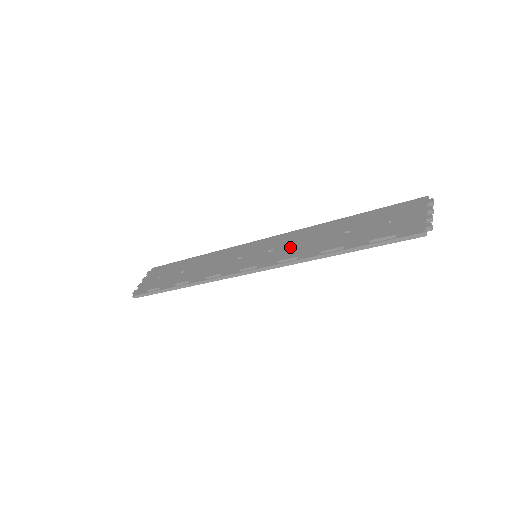
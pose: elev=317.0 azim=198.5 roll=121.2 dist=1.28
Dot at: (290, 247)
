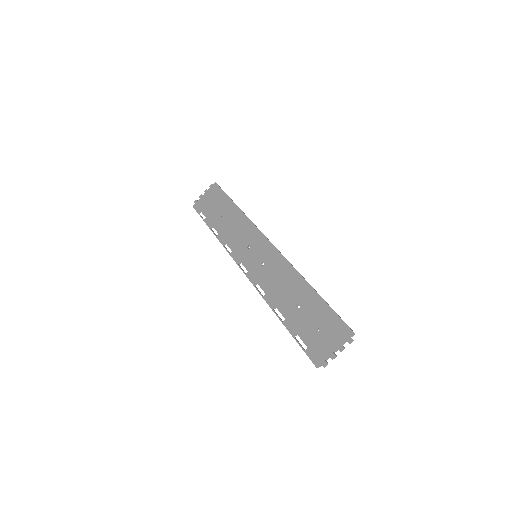
Dot at: (270, 276)
